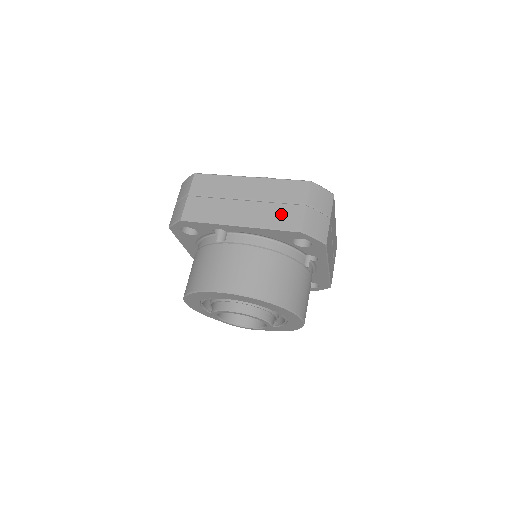
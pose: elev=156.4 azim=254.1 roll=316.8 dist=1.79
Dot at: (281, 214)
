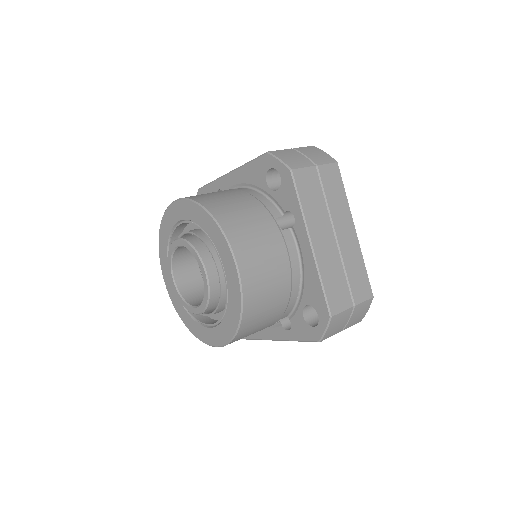
Dot at: occluded
